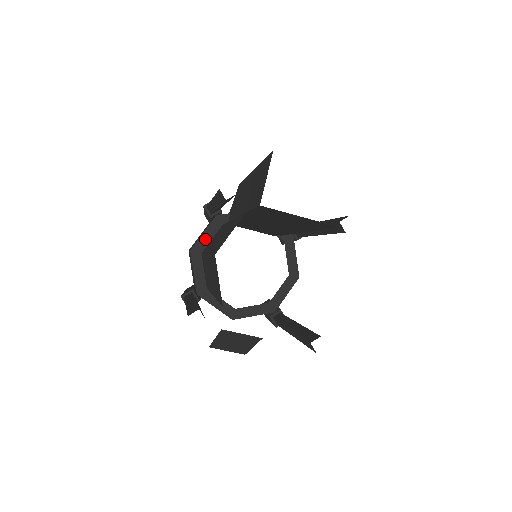
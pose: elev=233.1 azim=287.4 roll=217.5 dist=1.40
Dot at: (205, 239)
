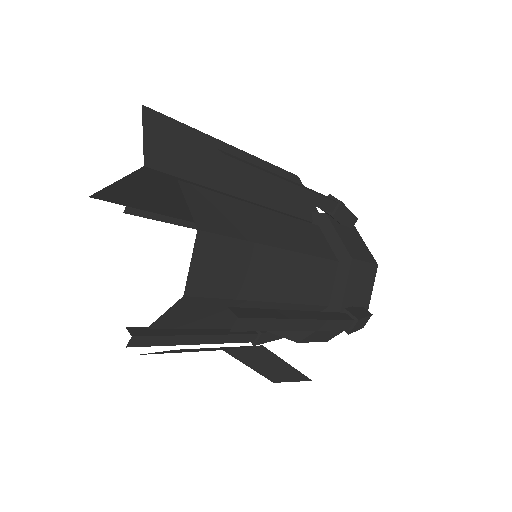
Dot at: occluded
